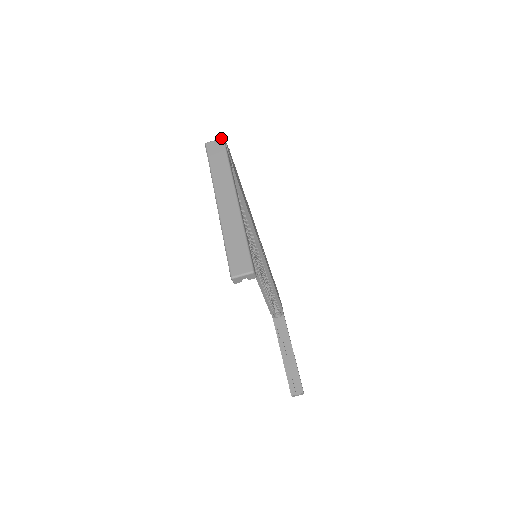
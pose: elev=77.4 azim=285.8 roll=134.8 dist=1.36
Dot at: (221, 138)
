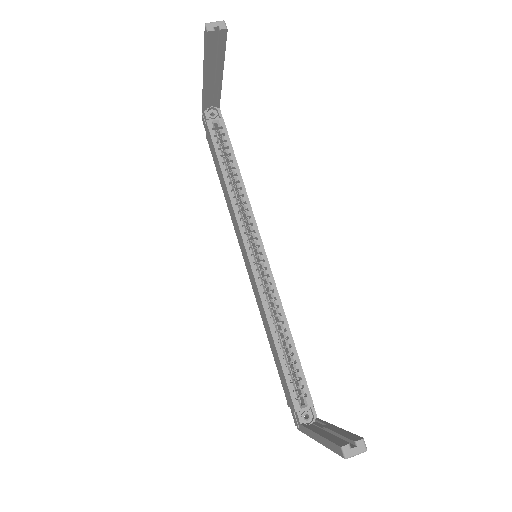
Dot at: occluded
